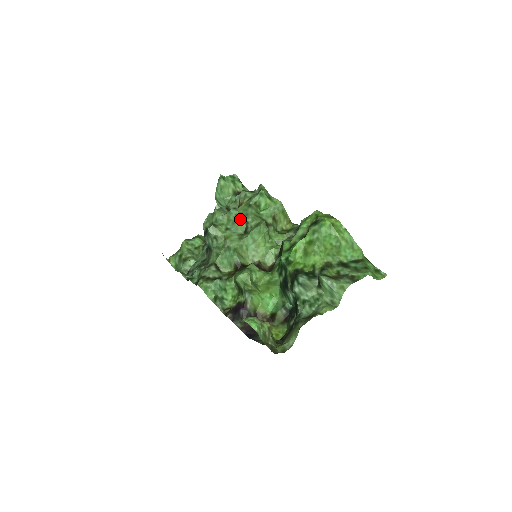
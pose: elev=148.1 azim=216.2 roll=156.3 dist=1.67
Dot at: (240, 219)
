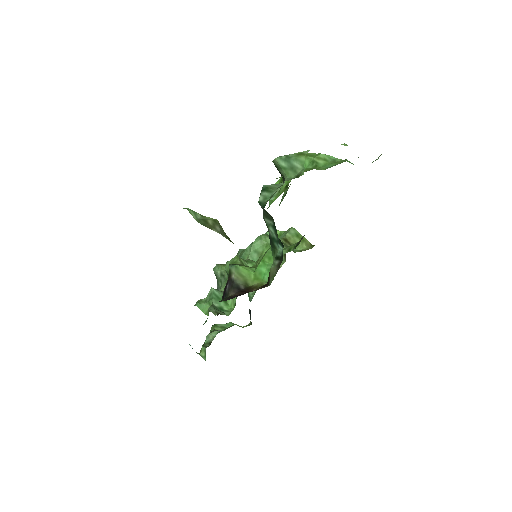
Dot at: (246, 250)
